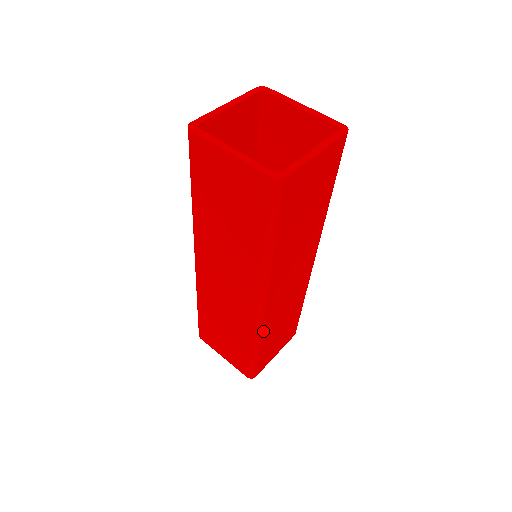
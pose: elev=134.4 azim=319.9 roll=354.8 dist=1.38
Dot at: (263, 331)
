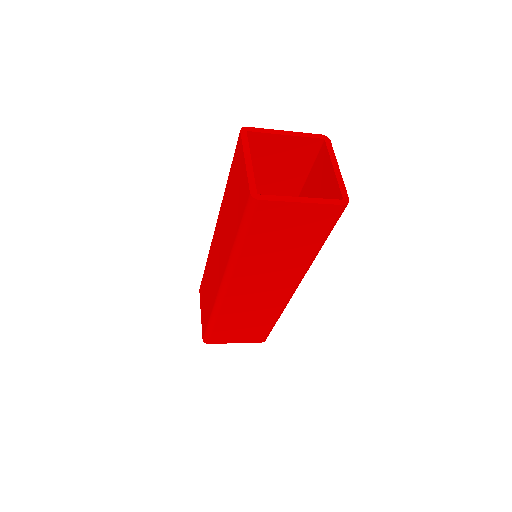
Dot at: (221, 310)
